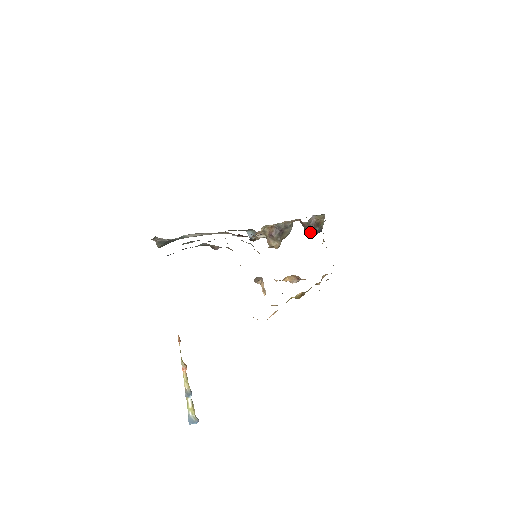
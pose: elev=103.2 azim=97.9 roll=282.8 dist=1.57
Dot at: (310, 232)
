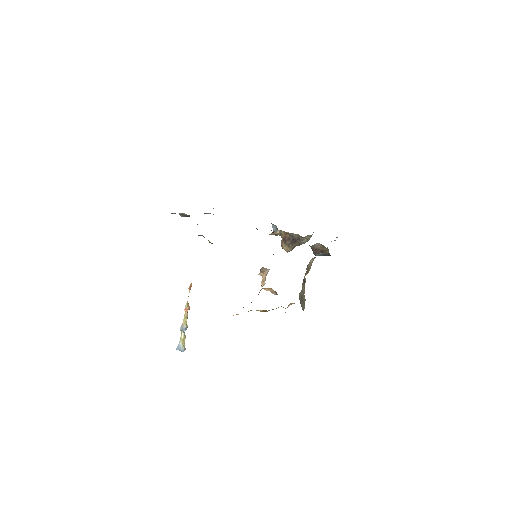
Dot at: occluded
